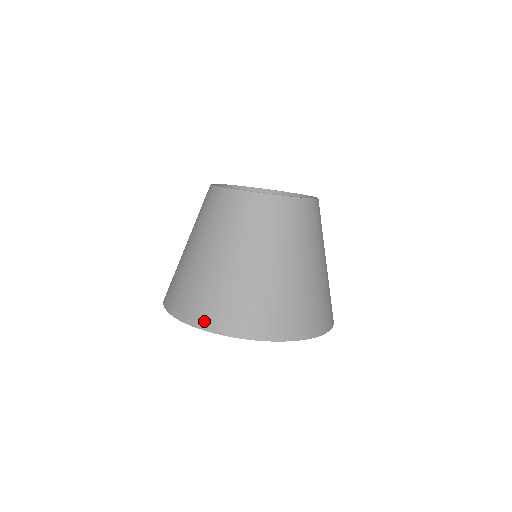
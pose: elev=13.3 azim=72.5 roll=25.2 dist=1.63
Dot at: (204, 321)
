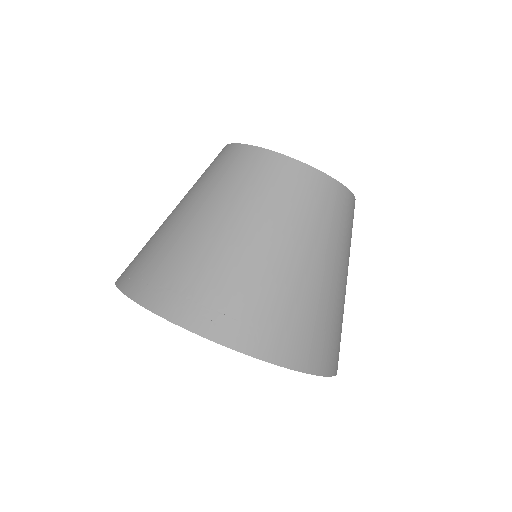
Dot at: (283, 353)
